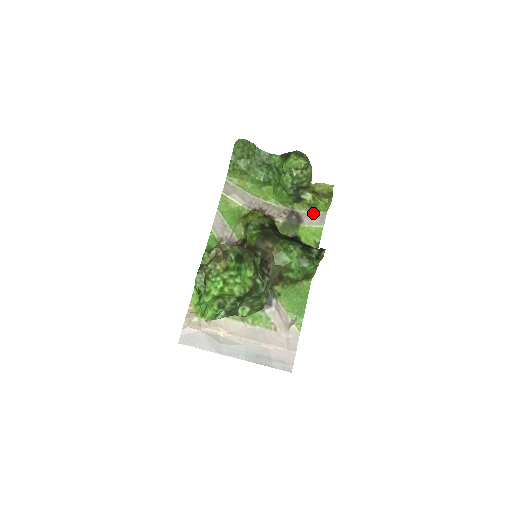
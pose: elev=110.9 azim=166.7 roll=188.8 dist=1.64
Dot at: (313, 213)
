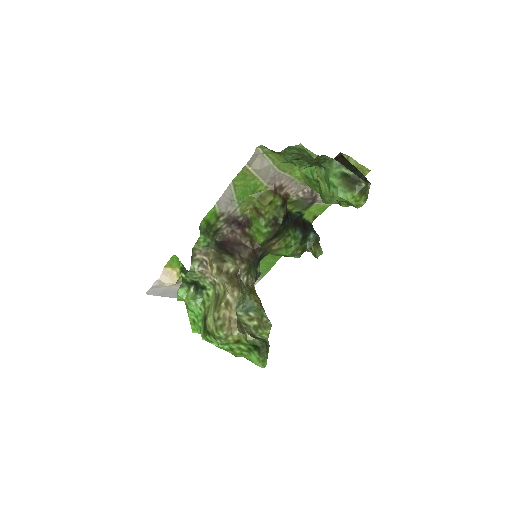
Dot at: occluded
